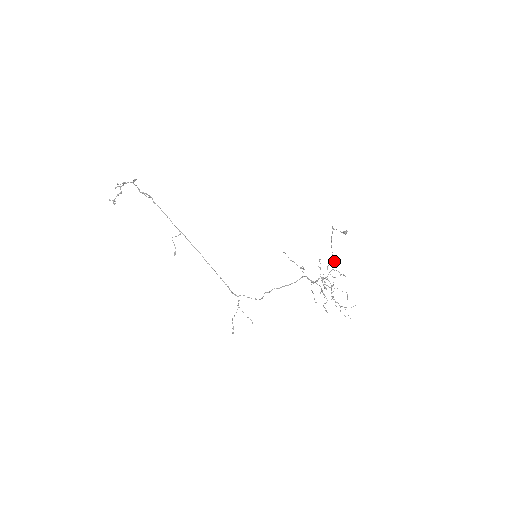
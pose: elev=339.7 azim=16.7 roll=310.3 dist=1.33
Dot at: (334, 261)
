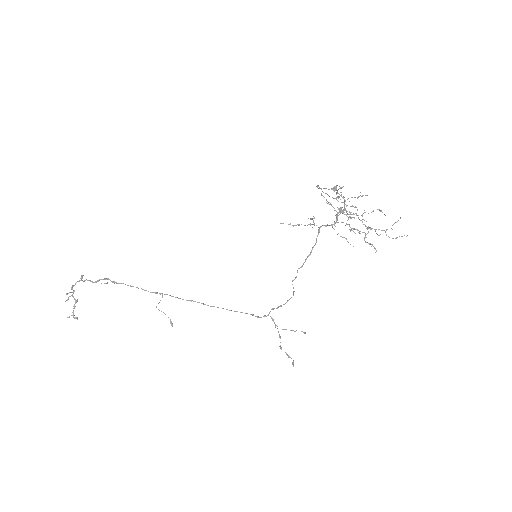
Dot at: occluded
